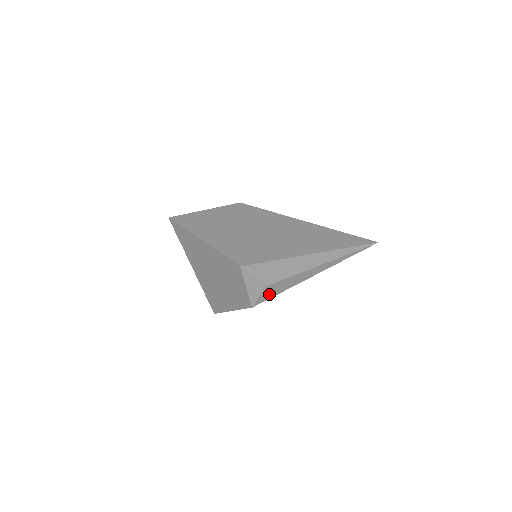
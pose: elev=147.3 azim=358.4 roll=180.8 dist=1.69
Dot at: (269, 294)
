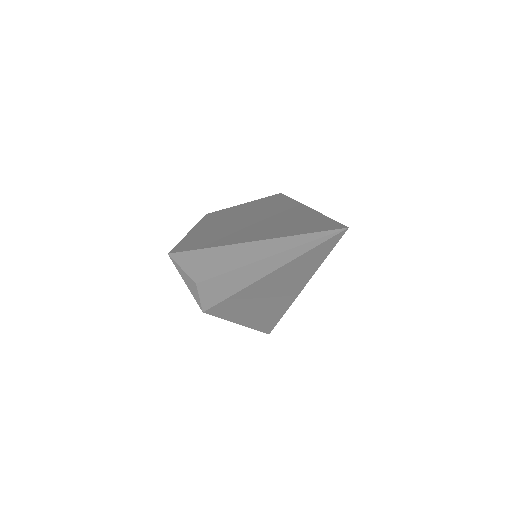
Dot at: (210, 297)
